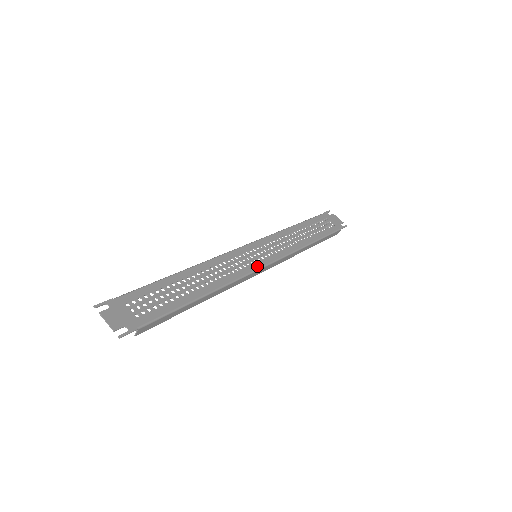
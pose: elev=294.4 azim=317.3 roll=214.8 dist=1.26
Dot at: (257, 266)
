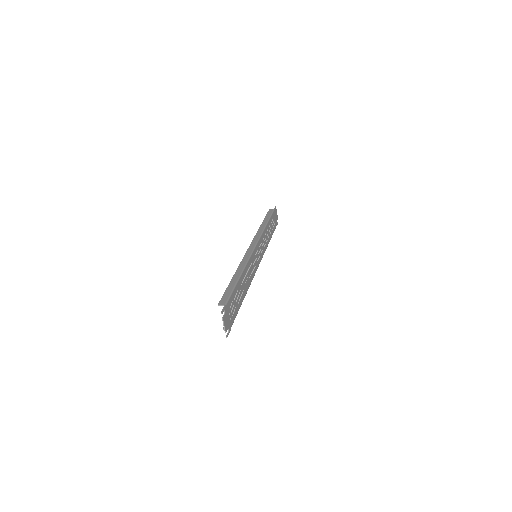
Dot at: (257, 267)
